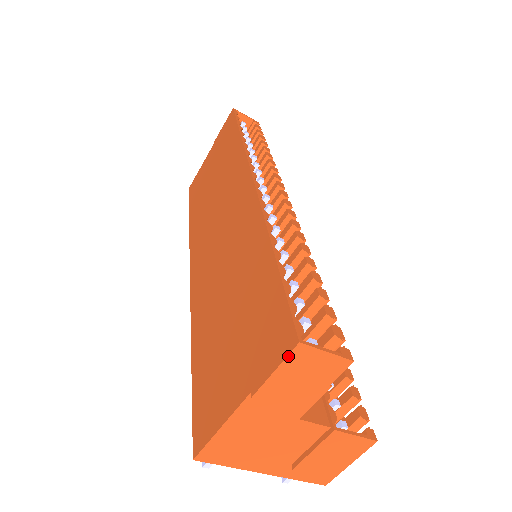
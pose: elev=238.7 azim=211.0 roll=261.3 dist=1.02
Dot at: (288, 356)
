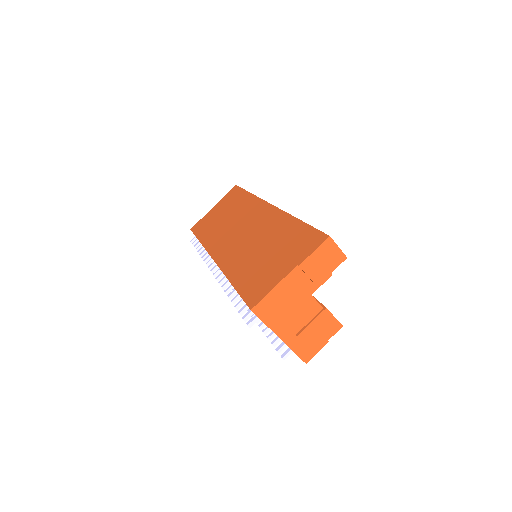
Dot at: (323, 243)
